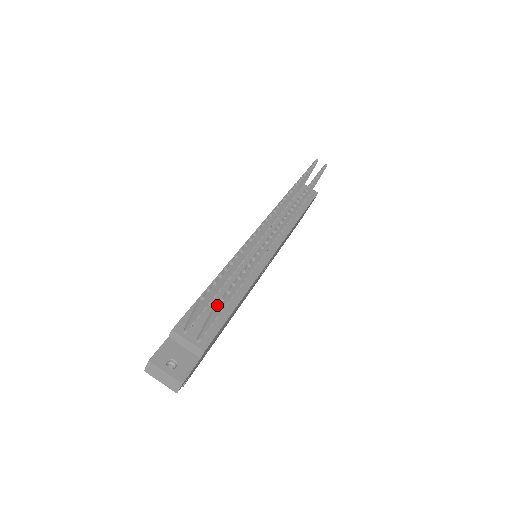
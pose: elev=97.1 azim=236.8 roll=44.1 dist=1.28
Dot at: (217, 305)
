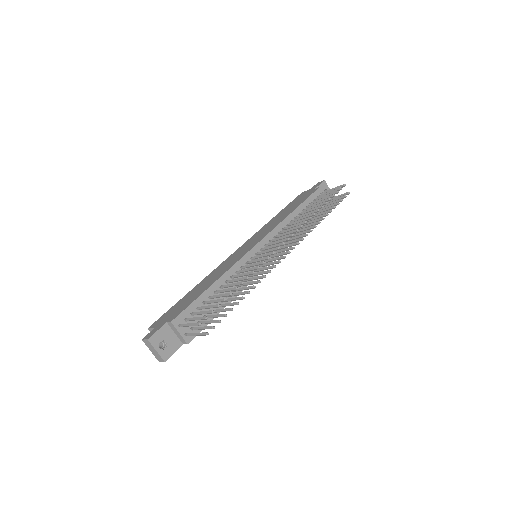
Dot at: (209, 327)
